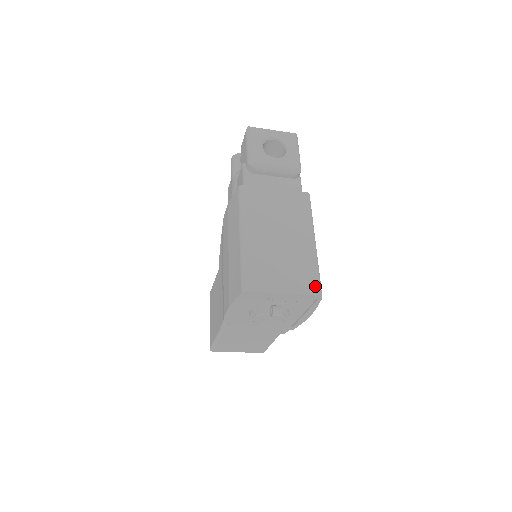
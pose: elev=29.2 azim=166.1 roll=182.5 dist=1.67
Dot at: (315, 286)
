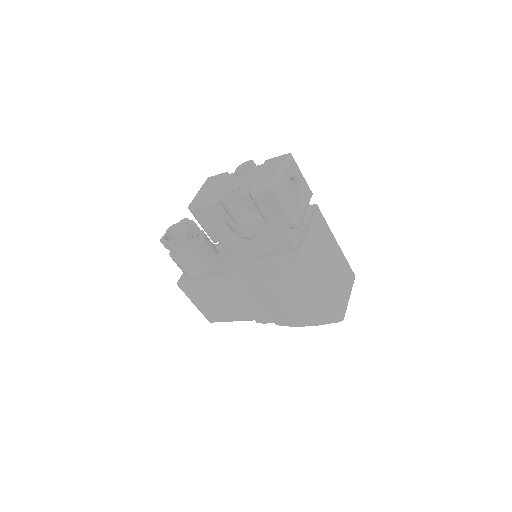
Dot at: (352, 273)
